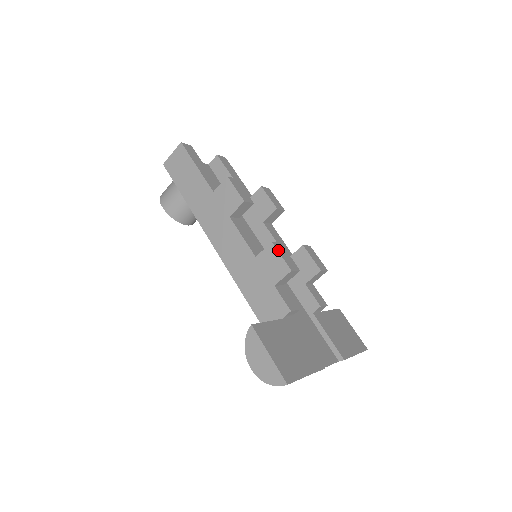
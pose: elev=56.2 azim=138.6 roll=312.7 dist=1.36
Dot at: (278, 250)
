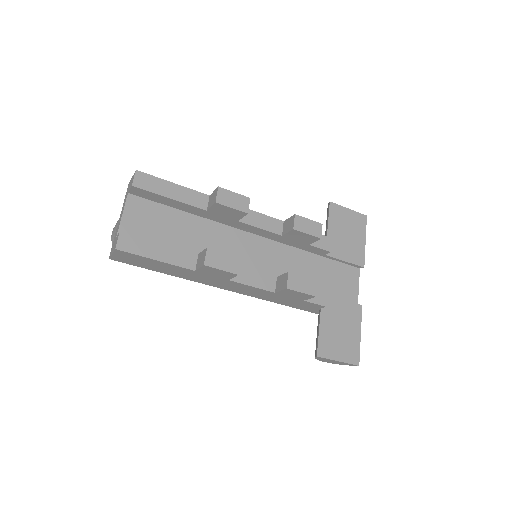
Dot at: (295, 290)
